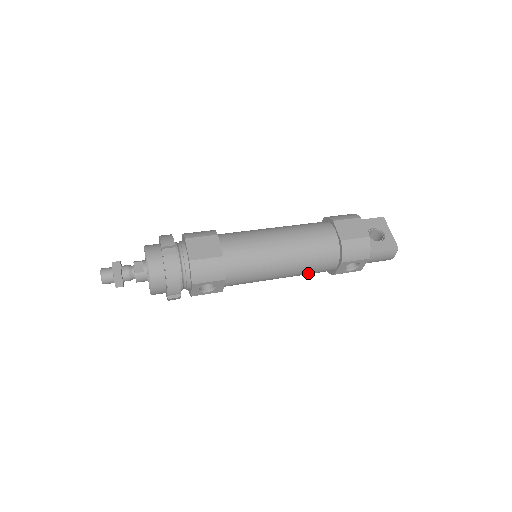
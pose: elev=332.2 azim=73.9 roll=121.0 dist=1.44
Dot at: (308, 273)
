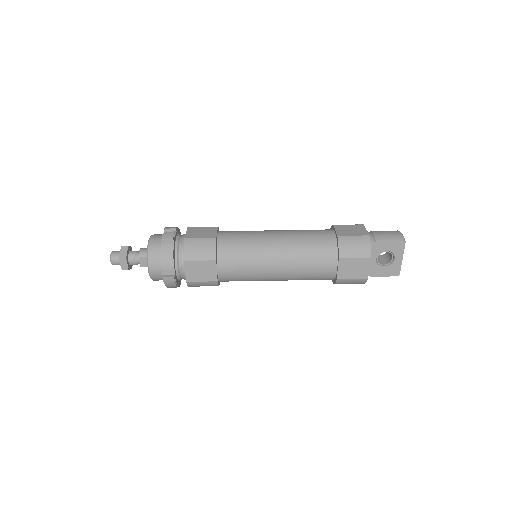
Dot at: occluded
